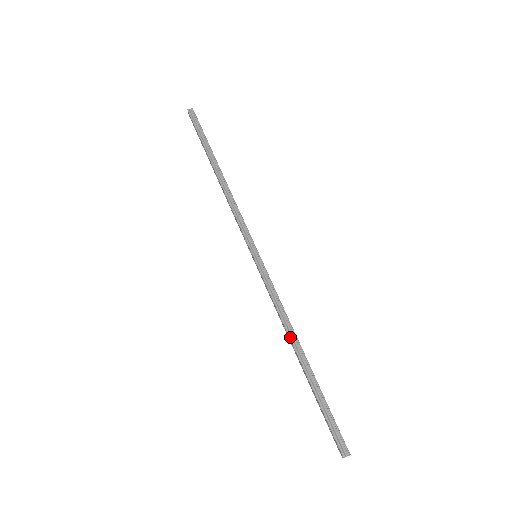
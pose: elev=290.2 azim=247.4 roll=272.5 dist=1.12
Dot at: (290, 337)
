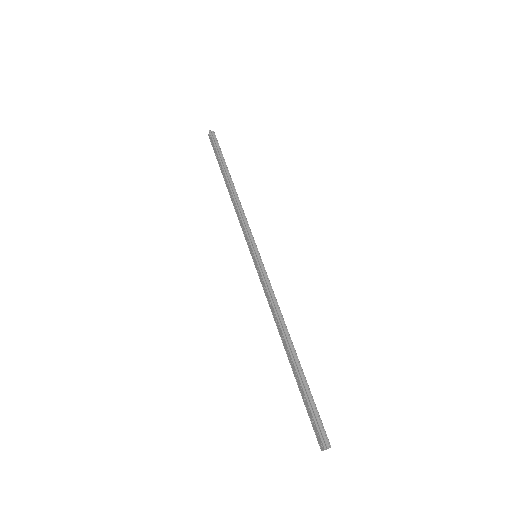
Dot at: (282, 329)
